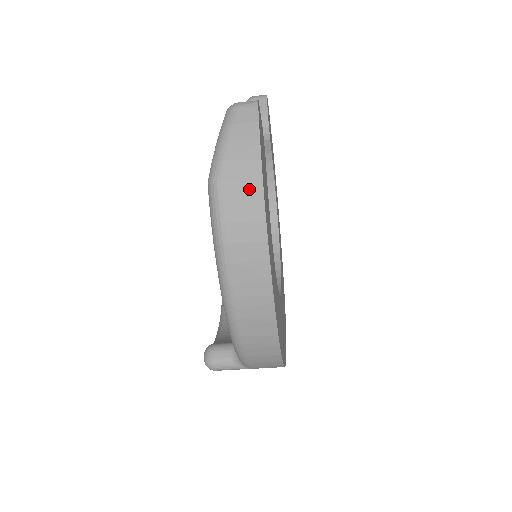
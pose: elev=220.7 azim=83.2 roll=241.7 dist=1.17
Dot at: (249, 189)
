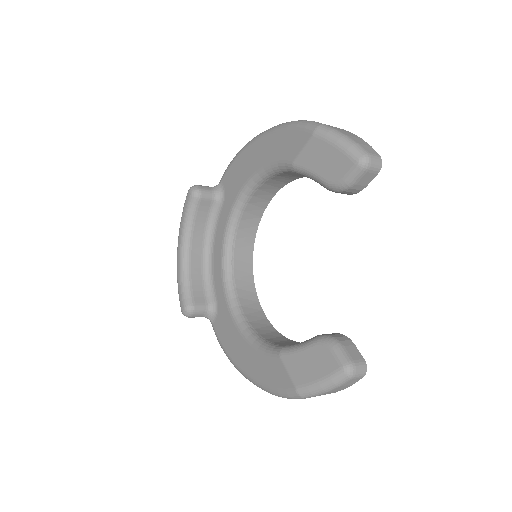
Dot at: occluded
